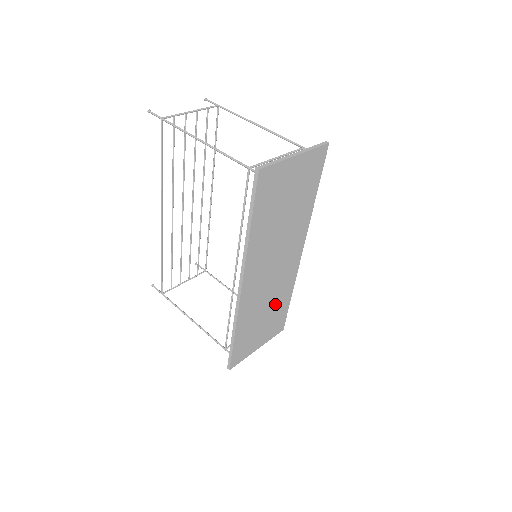
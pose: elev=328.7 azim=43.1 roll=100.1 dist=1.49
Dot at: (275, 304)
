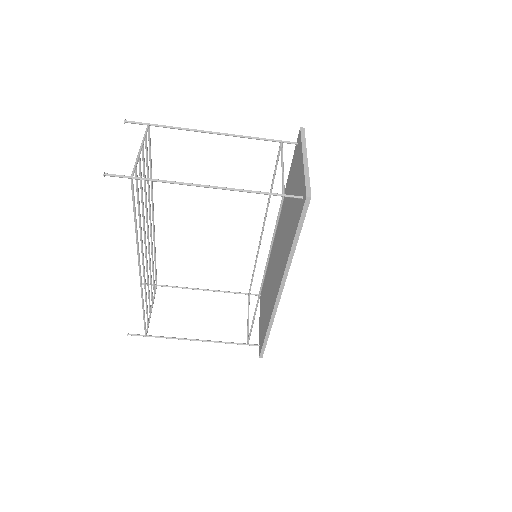
Dot at: occluded
